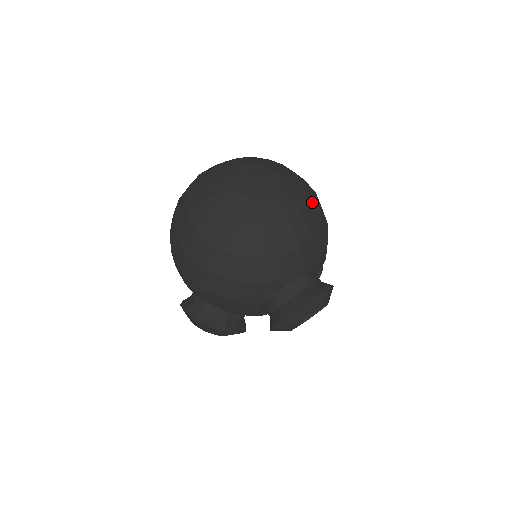
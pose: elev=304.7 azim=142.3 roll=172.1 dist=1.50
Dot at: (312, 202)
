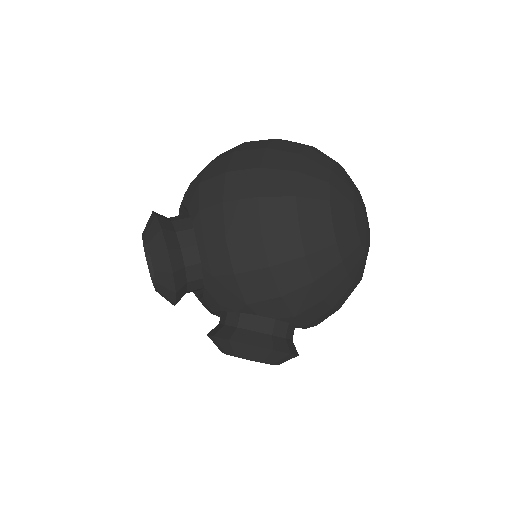
Dot at: occluded
